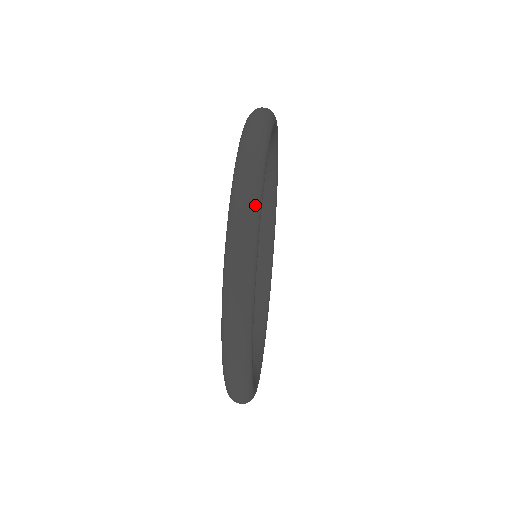
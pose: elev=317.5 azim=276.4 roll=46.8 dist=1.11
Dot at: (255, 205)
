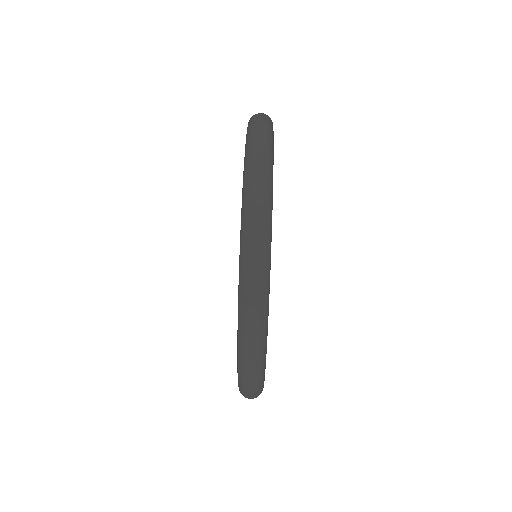
Dot at: (260, 384)
